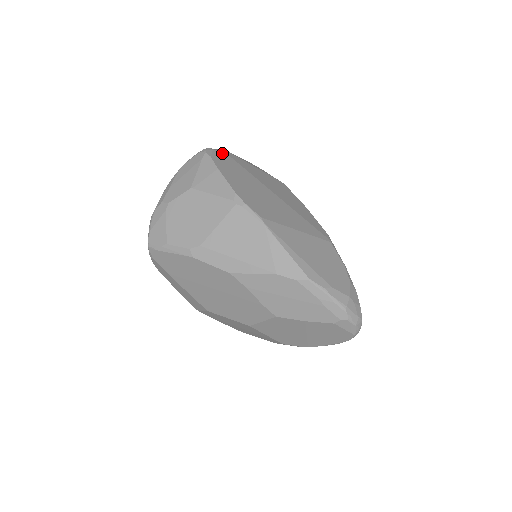
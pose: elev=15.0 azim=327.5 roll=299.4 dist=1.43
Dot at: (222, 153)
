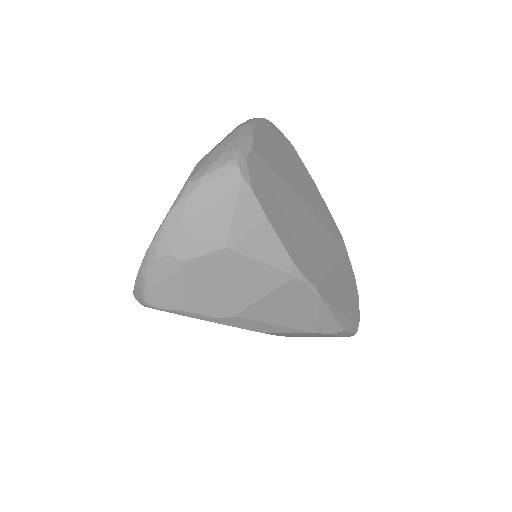
Dot at: (254, 158)
